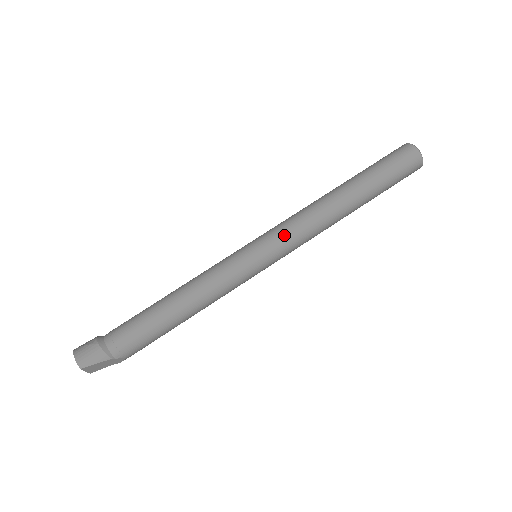
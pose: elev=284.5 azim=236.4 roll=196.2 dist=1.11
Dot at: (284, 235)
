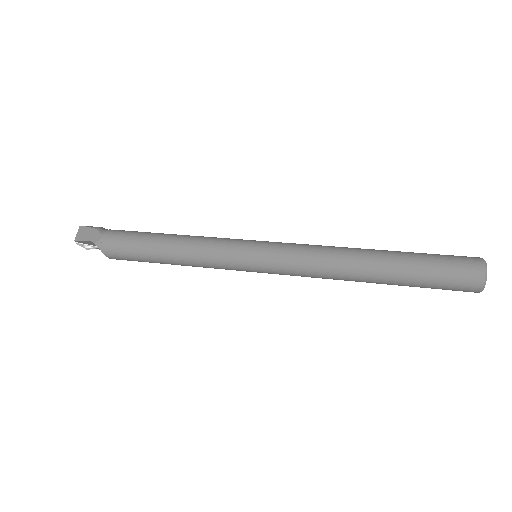
Dot at: (291, 243)
